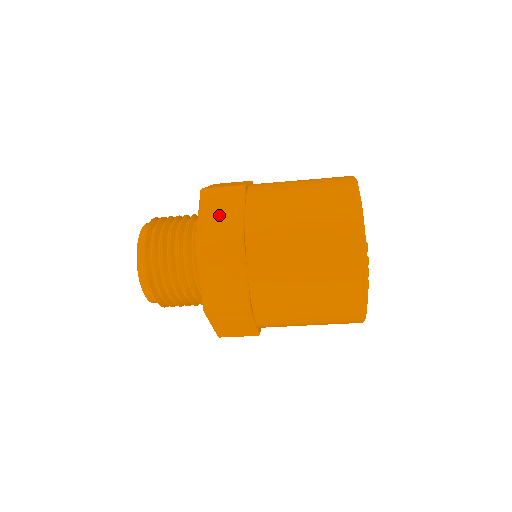
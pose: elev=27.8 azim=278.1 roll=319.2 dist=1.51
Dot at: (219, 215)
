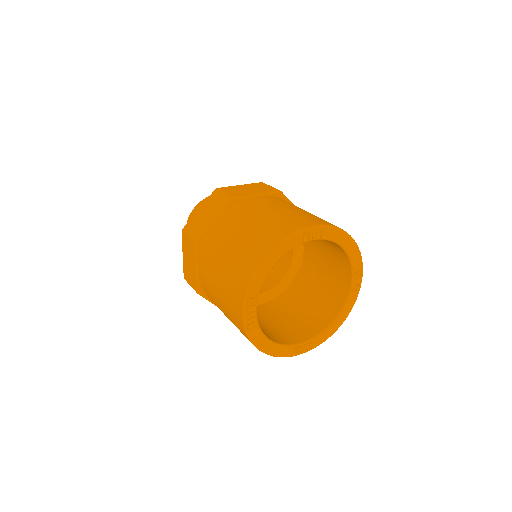
Dot at: (204, 215)
